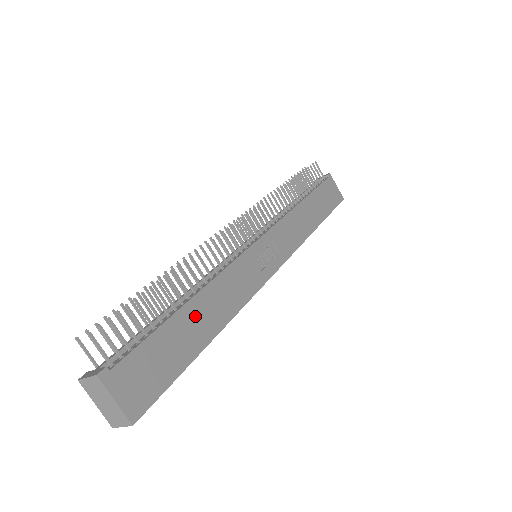
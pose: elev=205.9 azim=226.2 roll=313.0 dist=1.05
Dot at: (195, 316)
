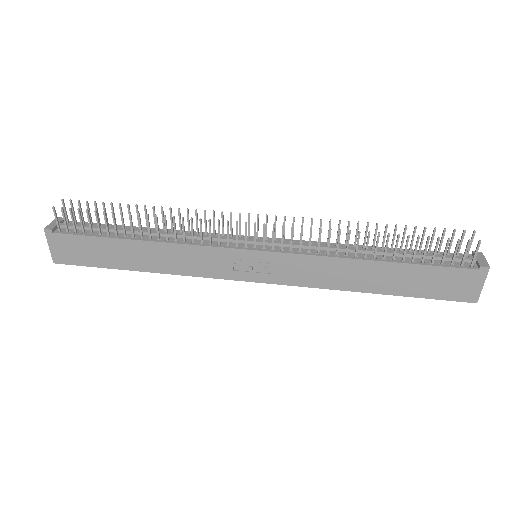
Dot at: (135, 251)
